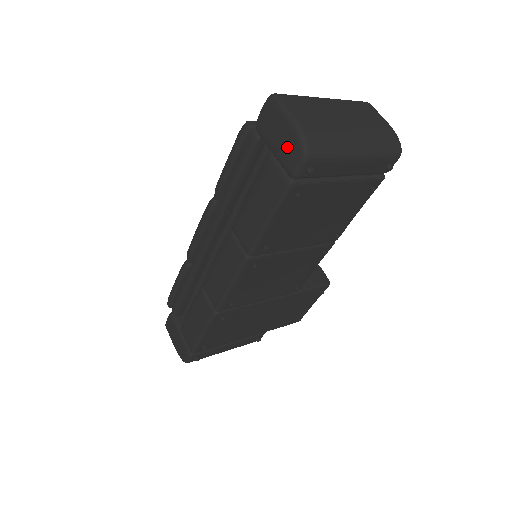
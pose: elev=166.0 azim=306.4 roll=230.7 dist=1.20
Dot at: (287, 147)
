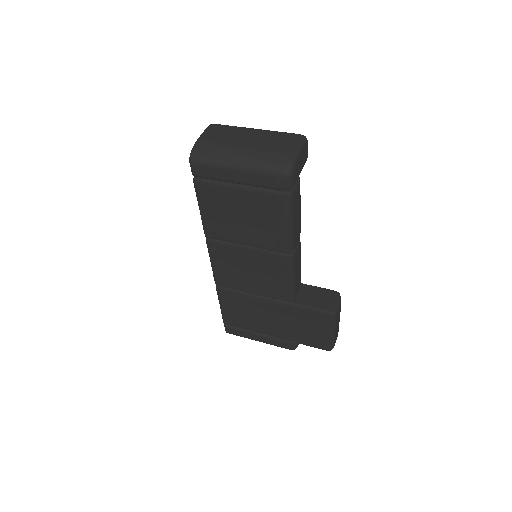
Dot at: occluded
